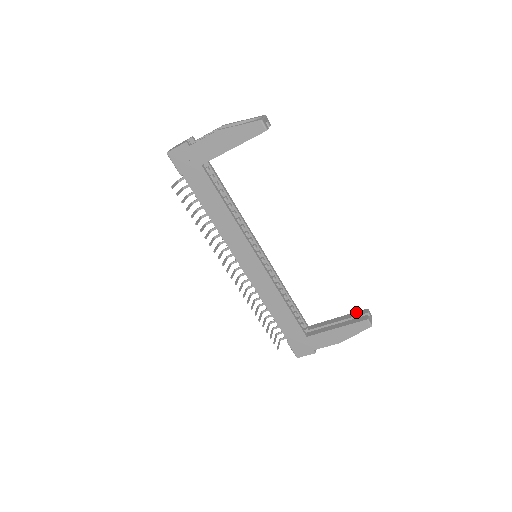
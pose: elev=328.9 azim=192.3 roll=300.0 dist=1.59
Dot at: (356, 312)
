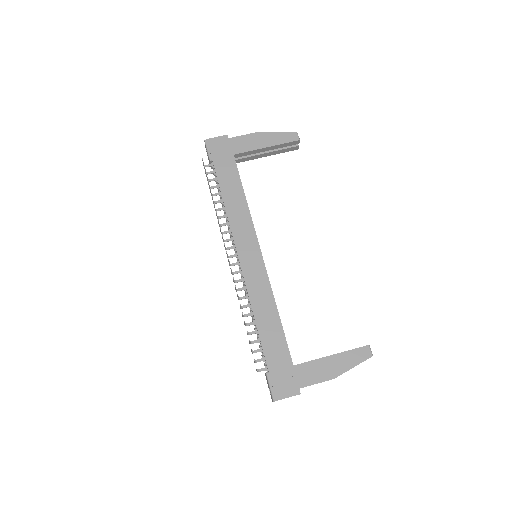
Dot at: occluded
